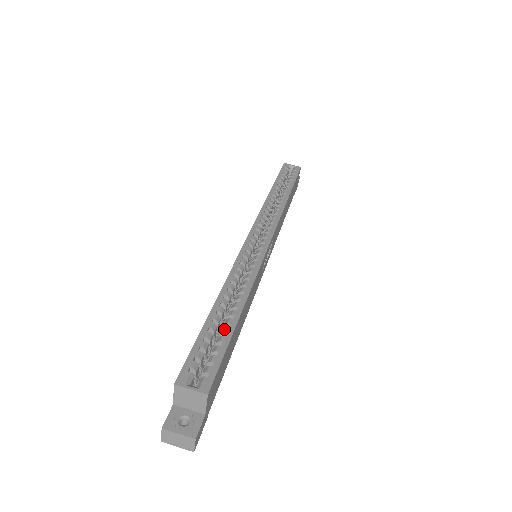
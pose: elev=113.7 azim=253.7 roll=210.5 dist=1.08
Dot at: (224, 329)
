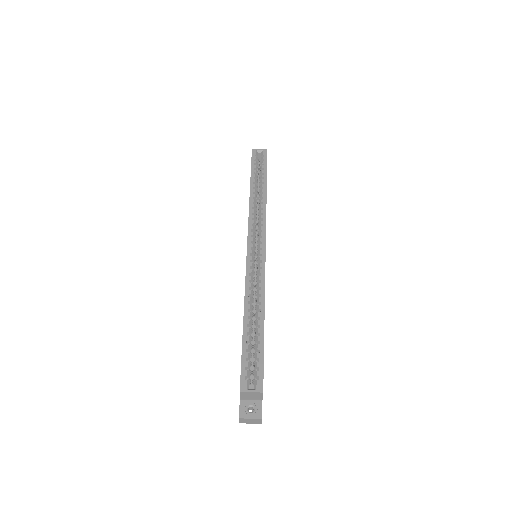
Dot at: (257, 338)
